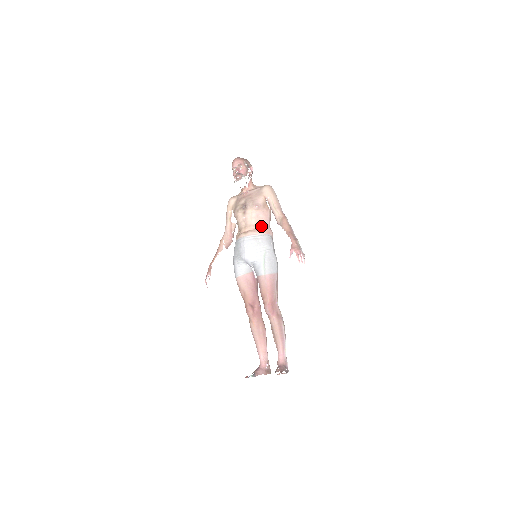
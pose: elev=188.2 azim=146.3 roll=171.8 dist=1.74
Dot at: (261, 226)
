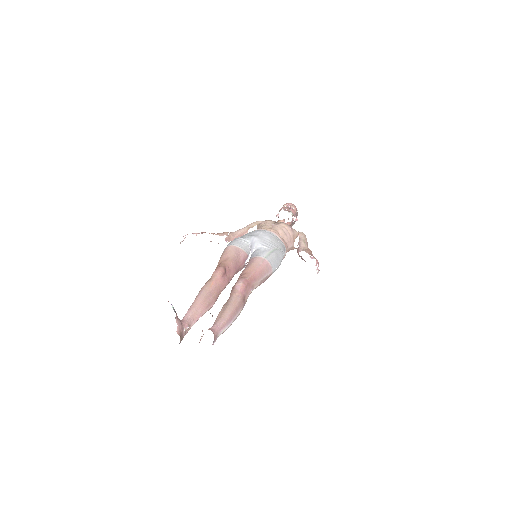
Dot at: (284, 239)
